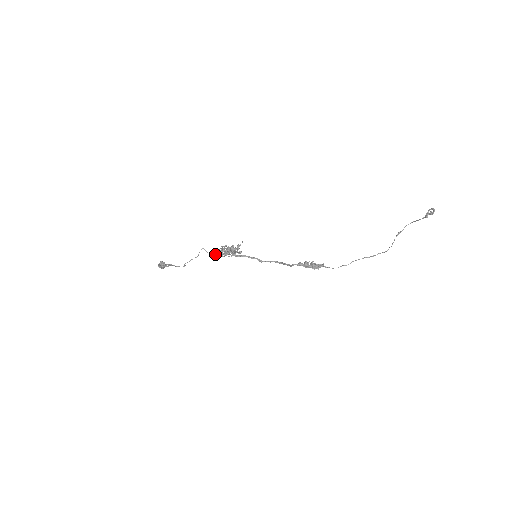
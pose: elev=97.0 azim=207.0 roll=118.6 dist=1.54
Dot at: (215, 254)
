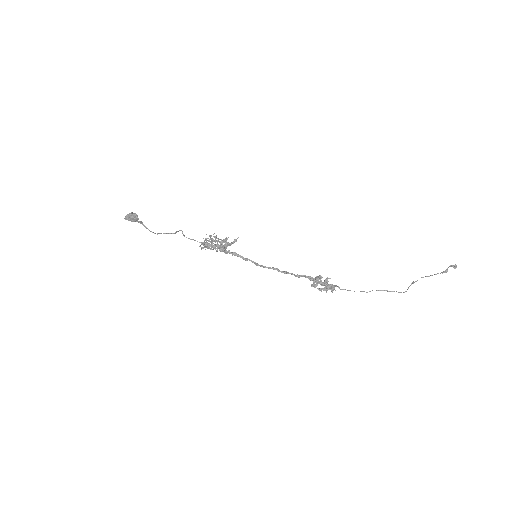
Dot at: occluded
